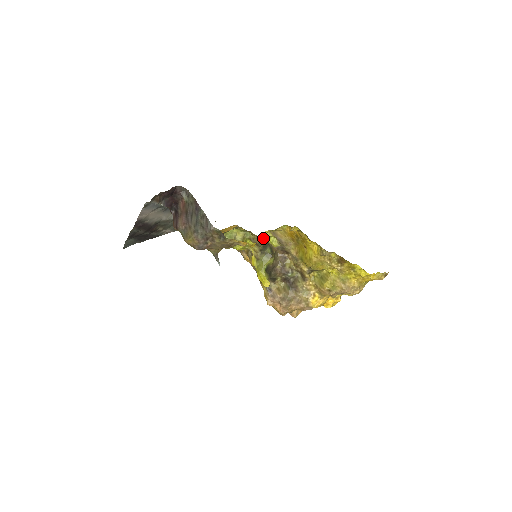
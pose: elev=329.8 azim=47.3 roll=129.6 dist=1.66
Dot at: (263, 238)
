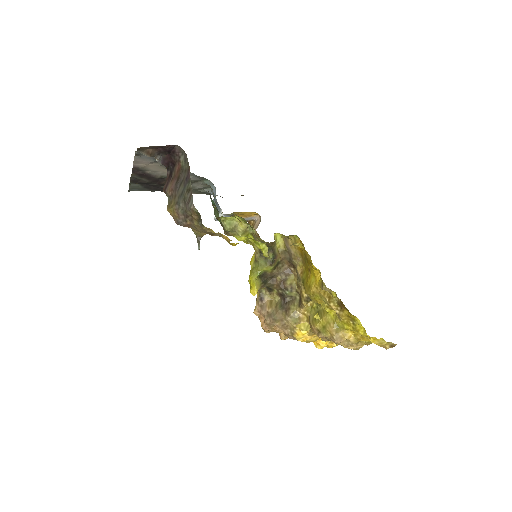
Dot at: (254, 241)
